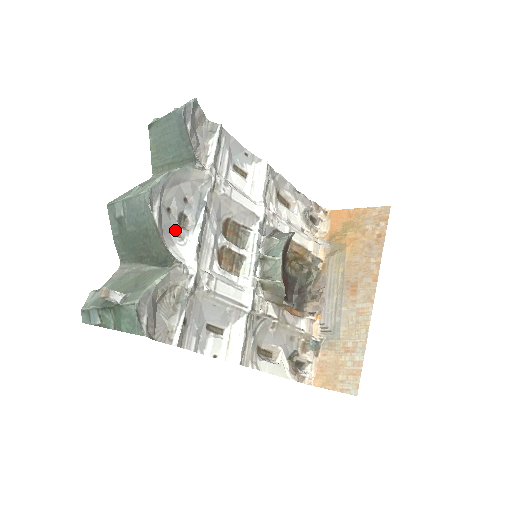
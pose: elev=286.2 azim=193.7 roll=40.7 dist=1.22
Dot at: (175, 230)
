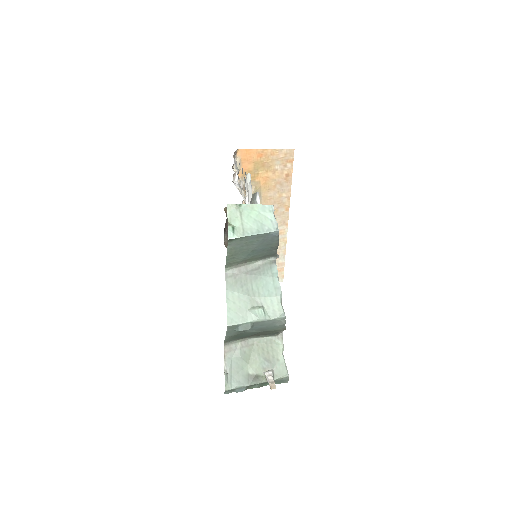
Dot at: occluded
